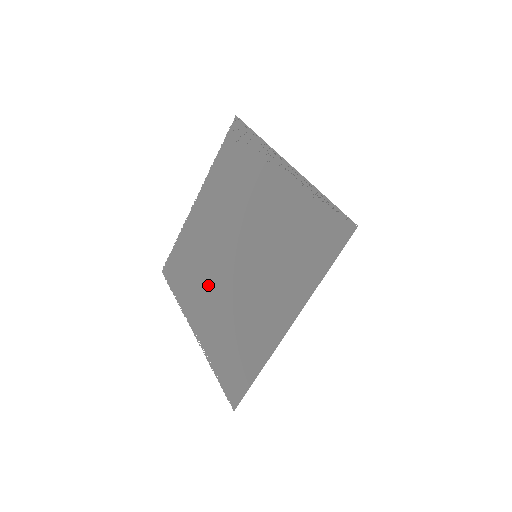
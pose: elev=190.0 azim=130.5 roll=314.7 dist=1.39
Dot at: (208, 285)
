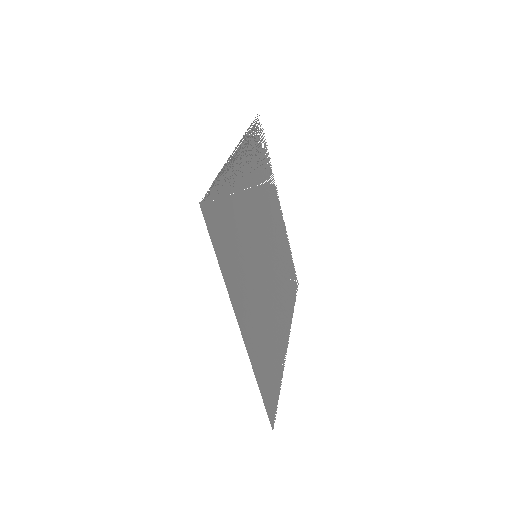
Dot at: (279, 294)
